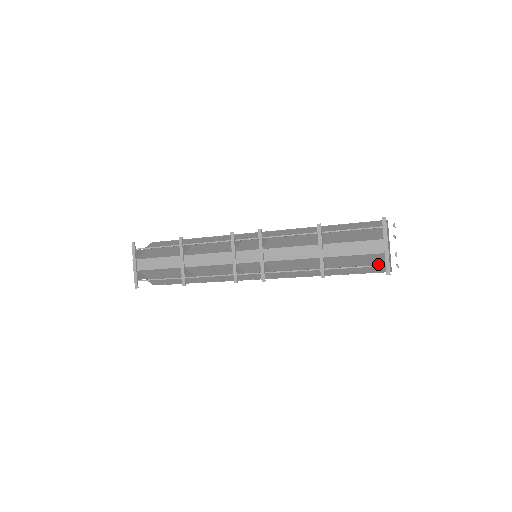
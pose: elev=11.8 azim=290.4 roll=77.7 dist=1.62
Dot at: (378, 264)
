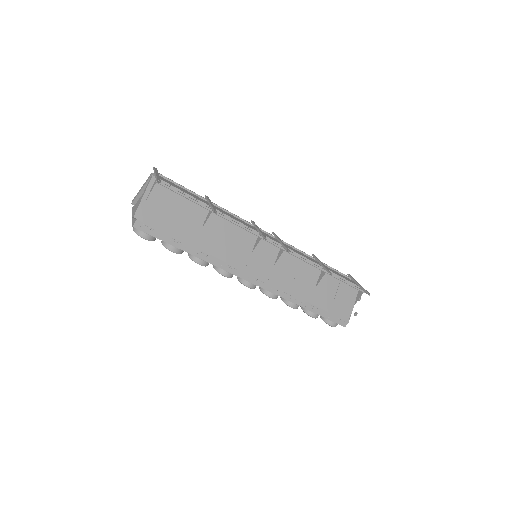
Dot at: (347, 303)
